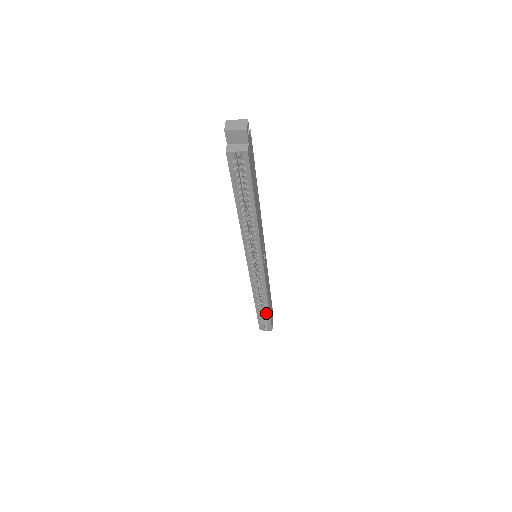
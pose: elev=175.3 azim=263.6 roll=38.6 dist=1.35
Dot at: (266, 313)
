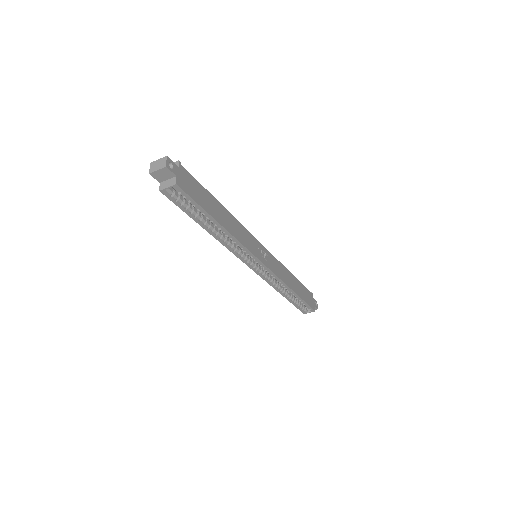
Dot at: (298, 299)
